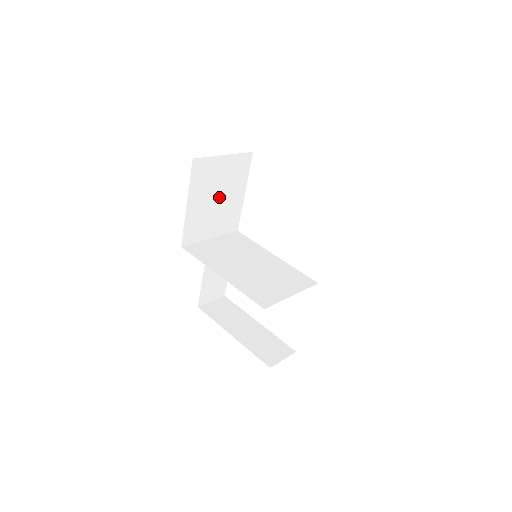
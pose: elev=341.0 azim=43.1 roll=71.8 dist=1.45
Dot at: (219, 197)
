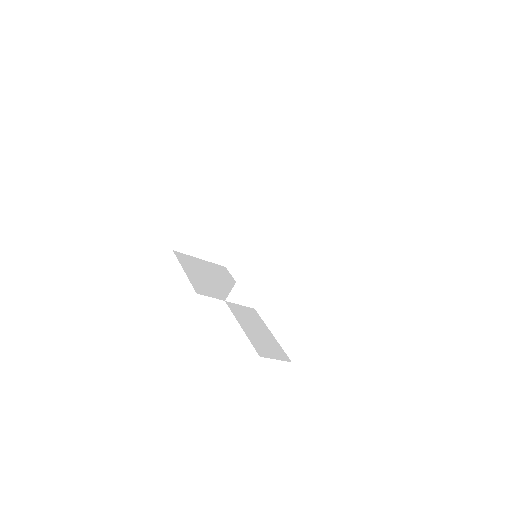
Dot at: (214, 279)
